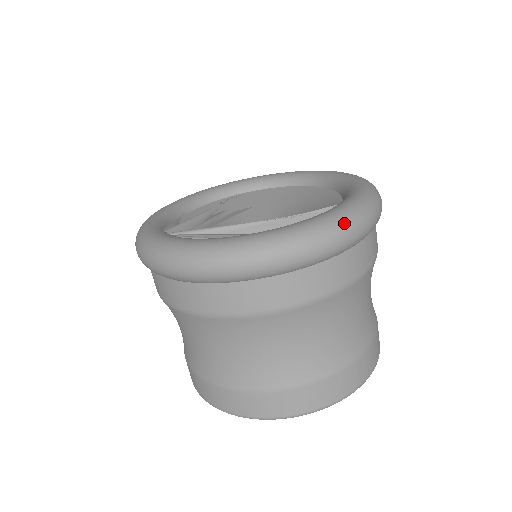
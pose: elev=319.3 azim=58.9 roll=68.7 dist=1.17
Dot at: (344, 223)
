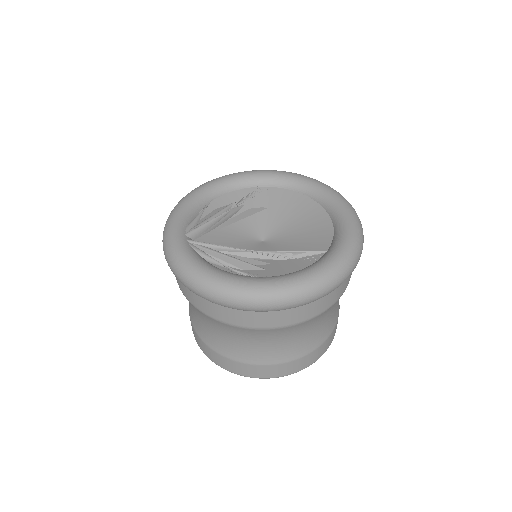
Dot at: (311, 289)
